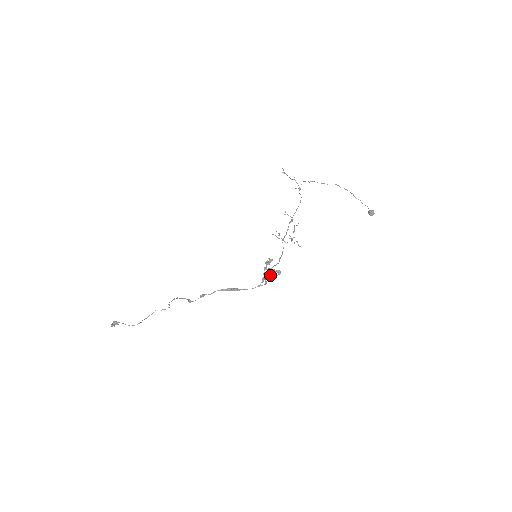
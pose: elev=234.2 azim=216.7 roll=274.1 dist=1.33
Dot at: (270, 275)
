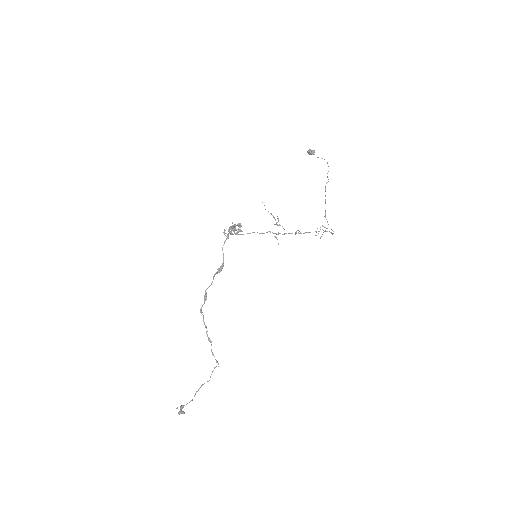
Dot at: occluded
